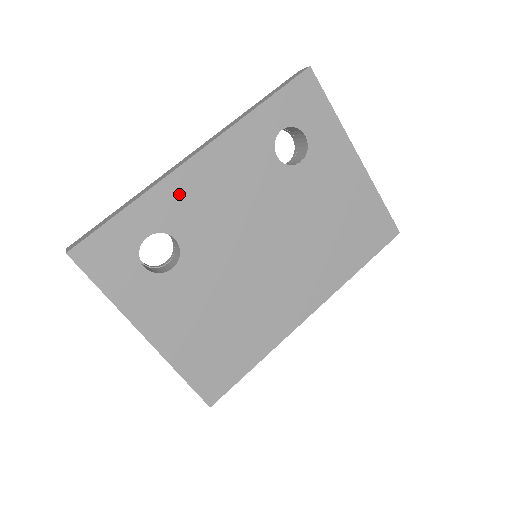
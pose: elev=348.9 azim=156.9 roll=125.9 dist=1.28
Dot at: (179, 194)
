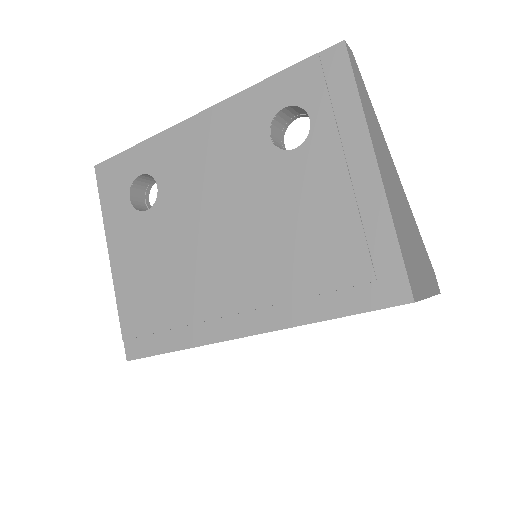
Dot at: (174, 146)
